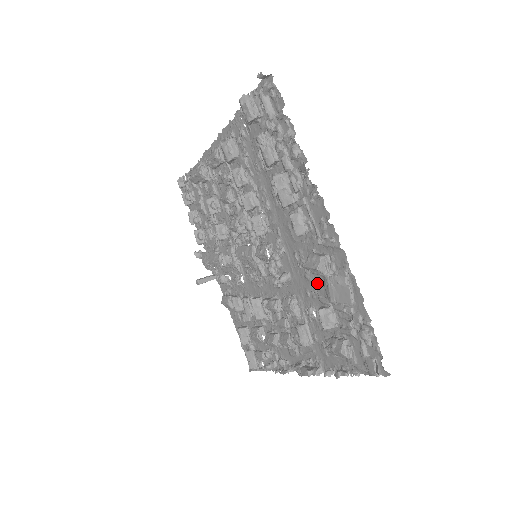
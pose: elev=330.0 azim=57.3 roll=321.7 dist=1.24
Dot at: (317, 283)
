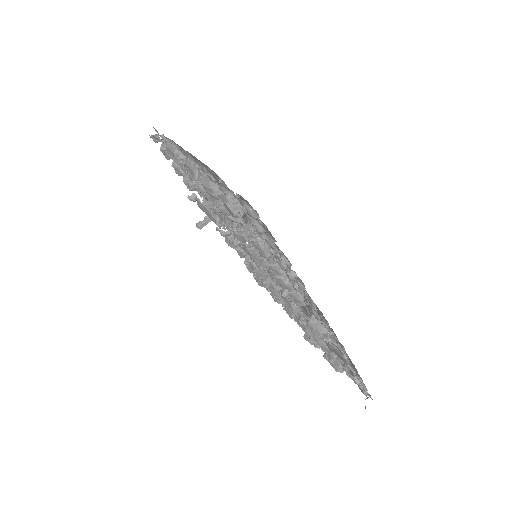
Dot at: occluded
